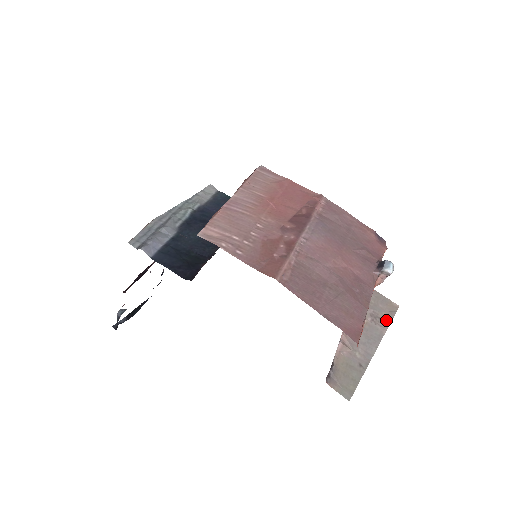
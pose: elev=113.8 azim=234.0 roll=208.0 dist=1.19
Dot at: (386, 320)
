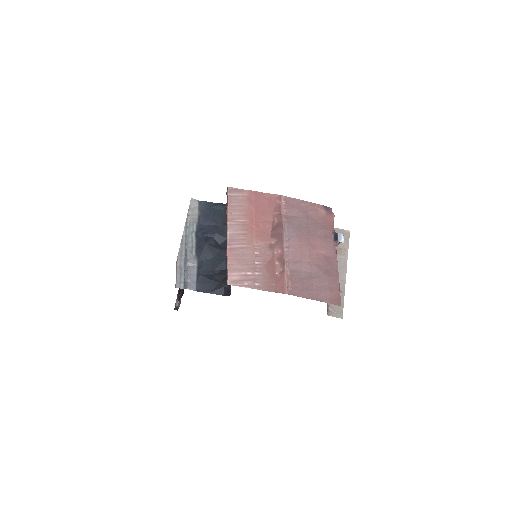
Dot at: (345, 248)
